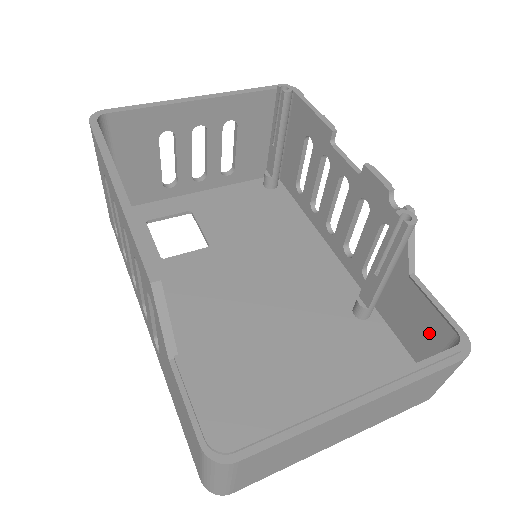
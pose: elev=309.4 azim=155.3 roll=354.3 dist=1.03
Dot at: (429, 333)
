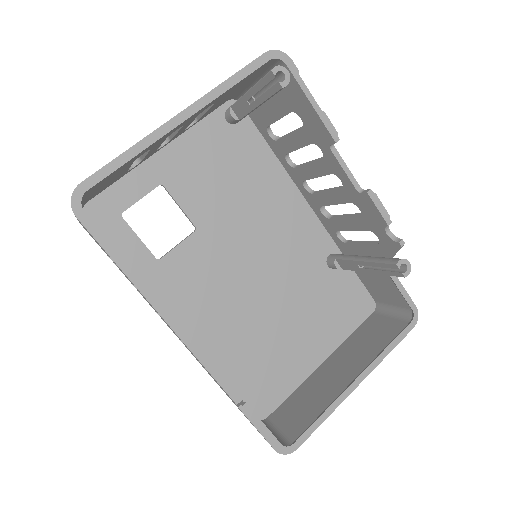
Dot at: (388, 294)
